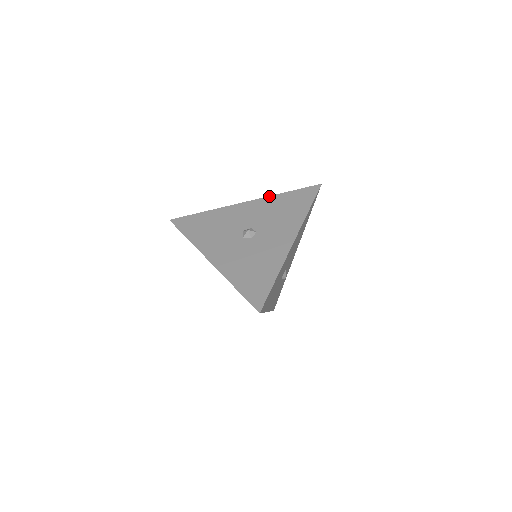
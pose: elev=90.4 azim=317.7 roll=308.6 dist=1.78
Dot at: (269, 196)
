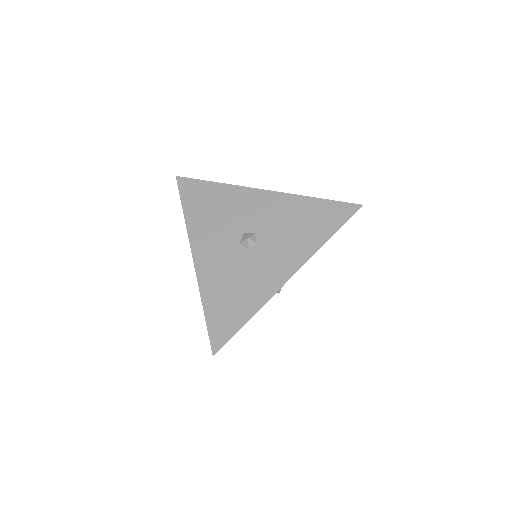
Dot at: (294, 194)
